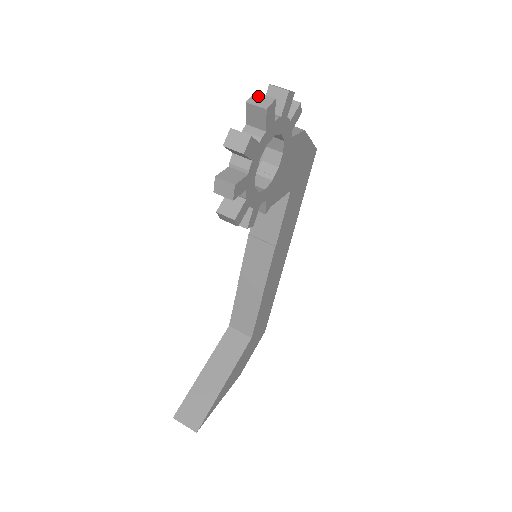
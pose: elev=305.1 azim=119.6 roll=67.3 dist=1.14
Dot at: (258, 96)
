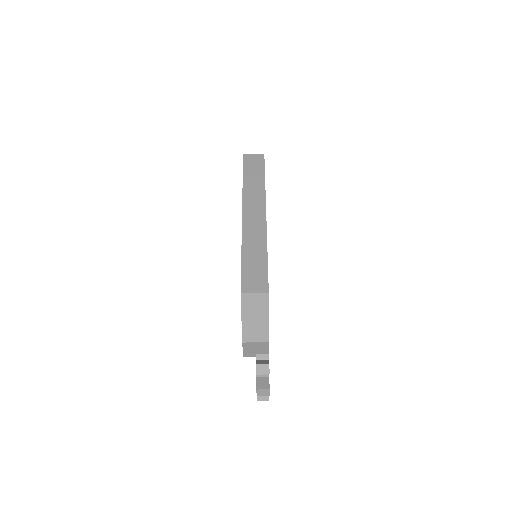
Dot at: occluded
